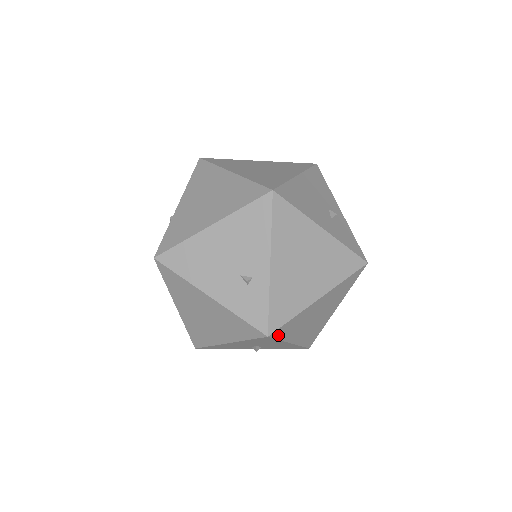
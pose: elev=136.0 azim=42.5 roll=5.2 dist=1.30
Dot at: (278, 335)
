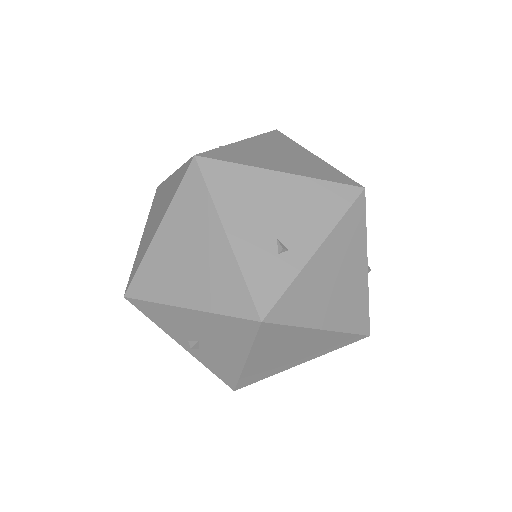
Dot at: (262, 333)
